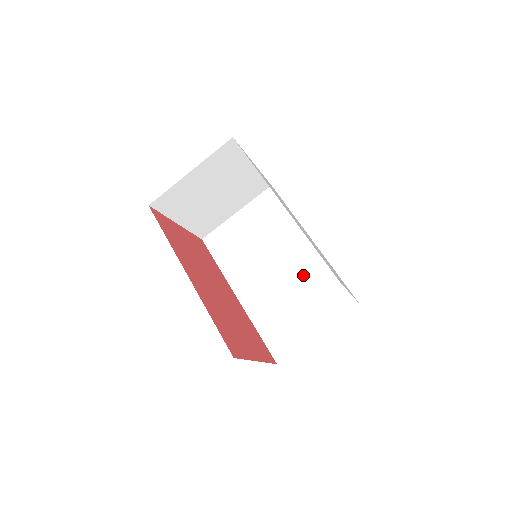
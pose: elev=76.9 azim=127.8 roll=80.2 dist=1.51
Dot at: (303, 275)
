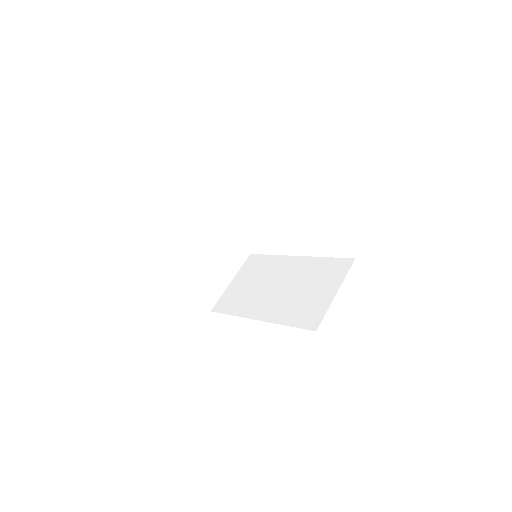
Dot at: (302, 274)
